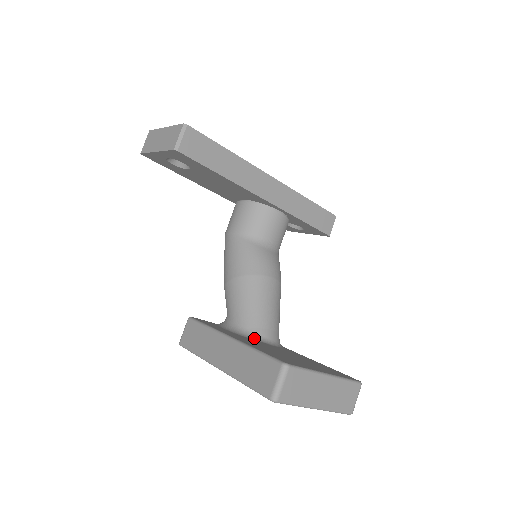
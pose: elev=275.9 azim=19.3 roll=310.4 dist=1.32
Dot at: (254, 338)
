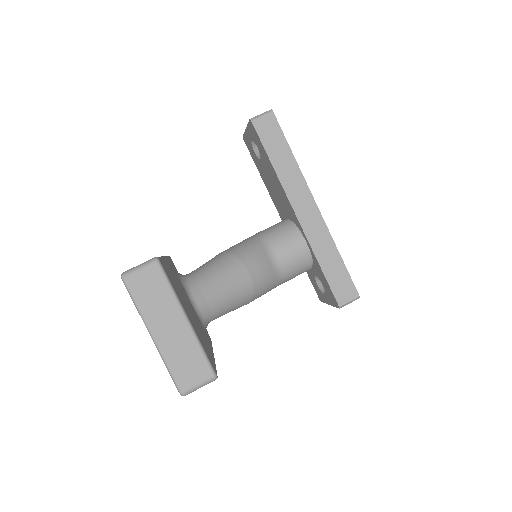
Dot at: (184, 285)
